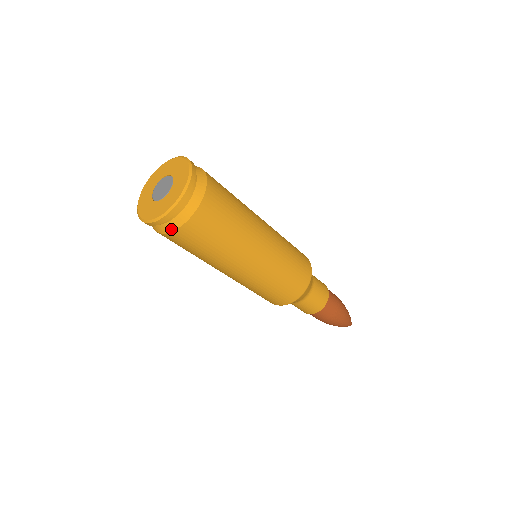
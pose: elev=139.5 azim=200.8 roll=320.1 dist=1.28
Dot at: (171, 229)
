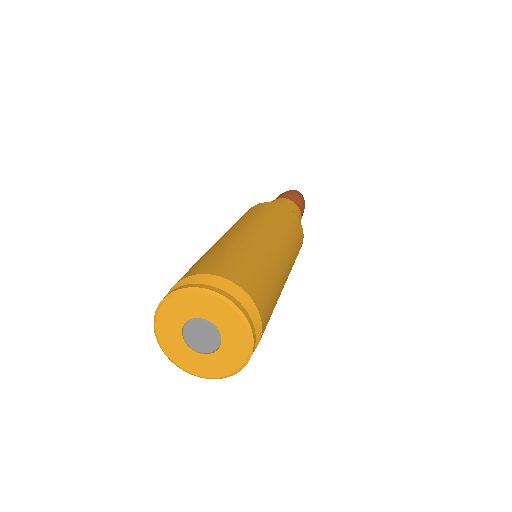
Dot at: occluded
